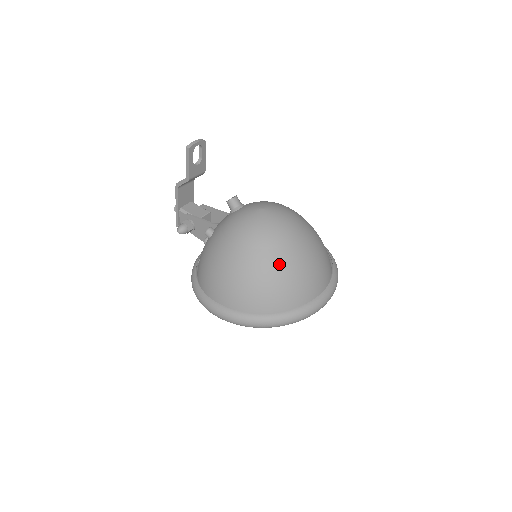
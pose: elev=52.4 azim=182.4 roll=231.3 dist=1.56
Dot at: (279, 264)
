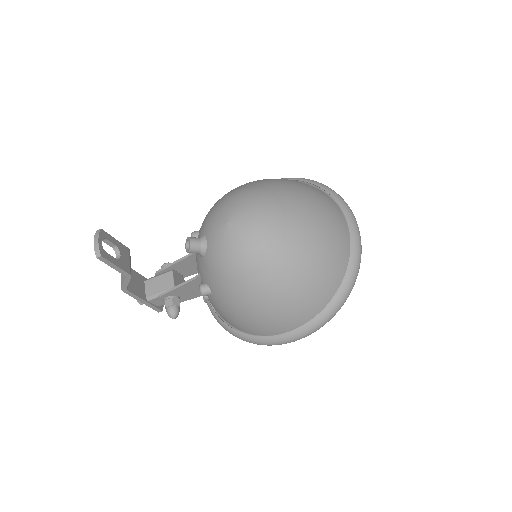
Dot at: (302, 248)
